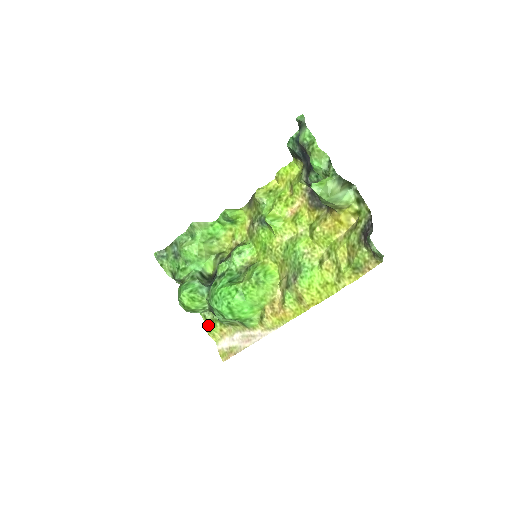
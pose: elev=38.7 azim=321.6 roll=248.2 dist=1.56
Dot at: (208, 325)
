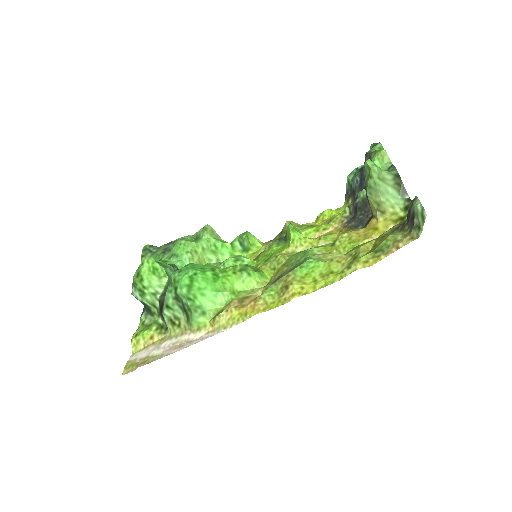
Dot at: (140, 329)
